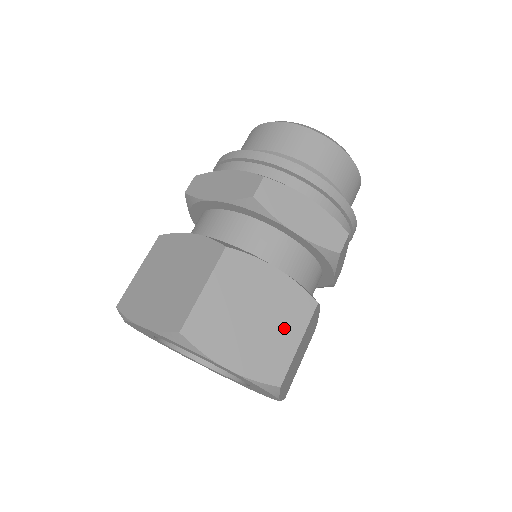
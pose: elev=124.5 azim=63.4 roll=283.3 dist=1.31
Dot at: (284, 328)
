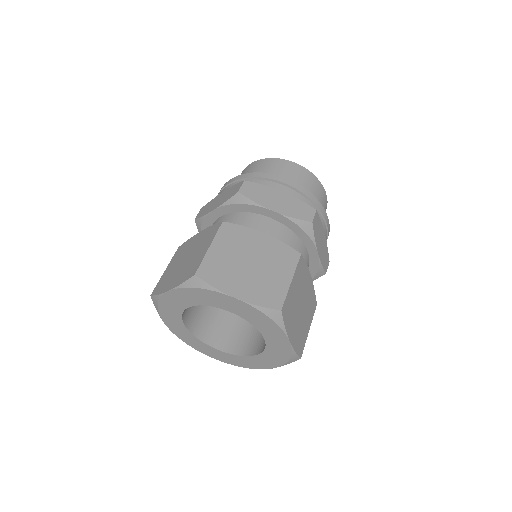
Dot at: (276, 271)
